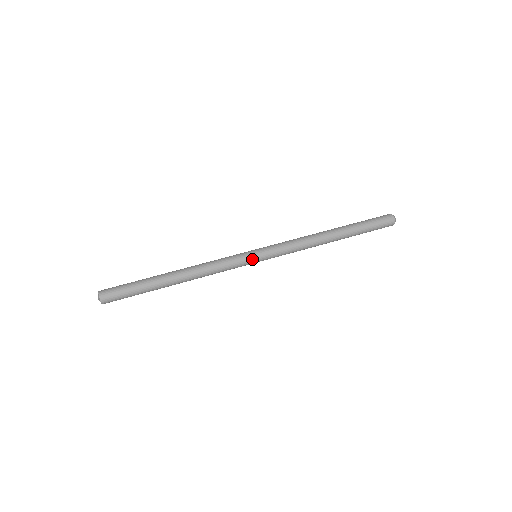
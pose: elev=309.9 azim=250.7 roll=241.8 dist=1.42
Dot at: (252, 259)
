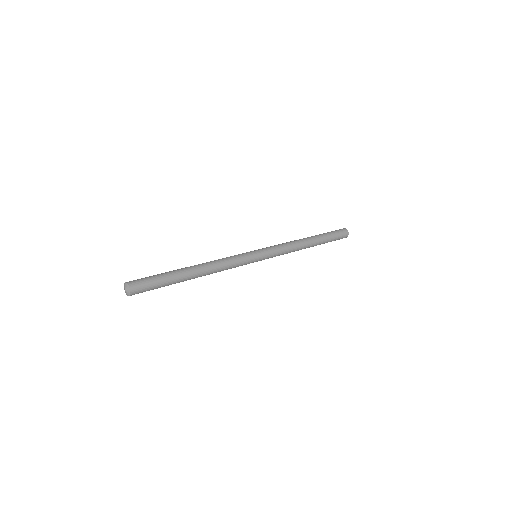
Dot at: (253, 253)
